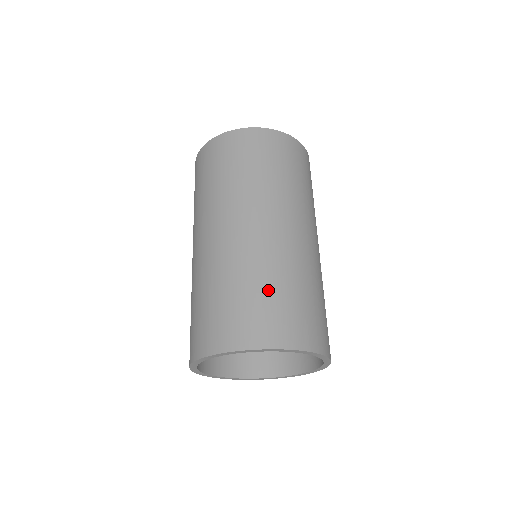
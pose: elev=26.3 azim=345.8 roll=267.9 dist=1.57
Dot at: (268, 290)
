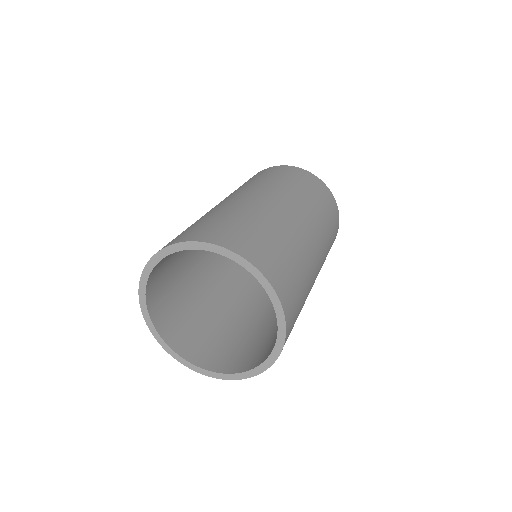
Dot at: (279, 243)
